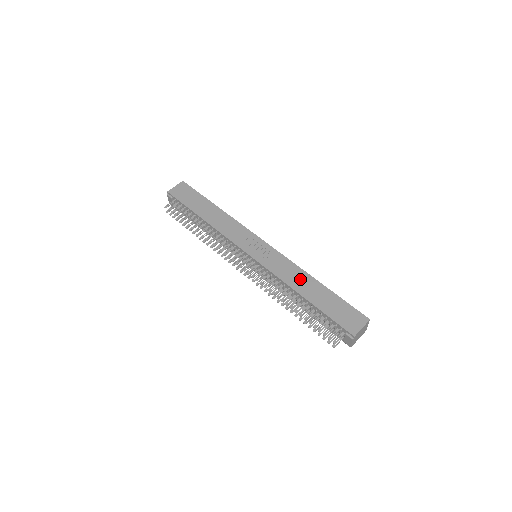
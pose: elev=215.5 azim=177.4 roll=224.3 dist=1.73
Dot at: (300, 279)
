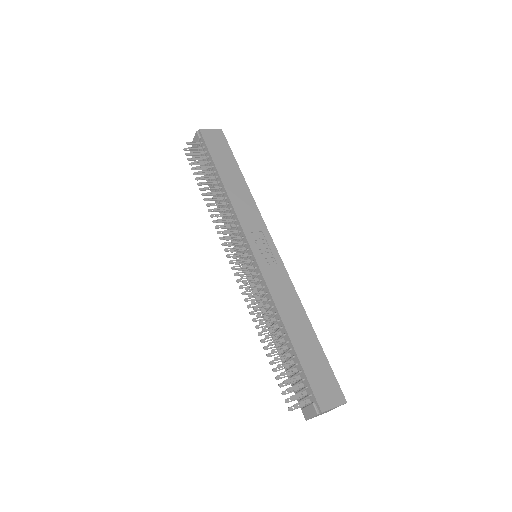
Dot at: (293, 311)
